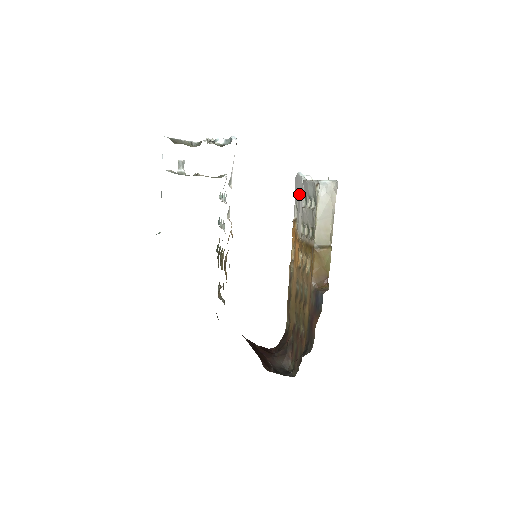
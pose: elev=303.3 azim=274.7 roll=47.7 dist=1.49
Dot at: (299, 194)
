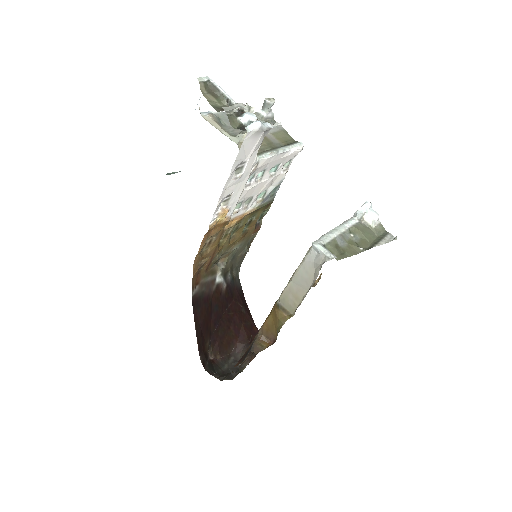
Dot at: occluded
